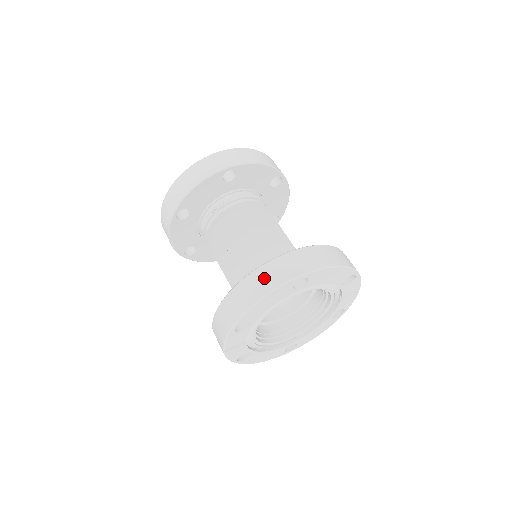
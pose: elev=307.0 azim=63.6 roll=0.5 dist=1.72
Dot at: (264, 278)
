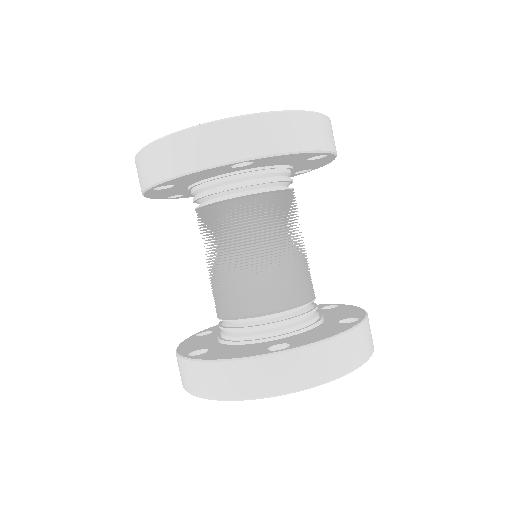
Dot at: (241, 378)
